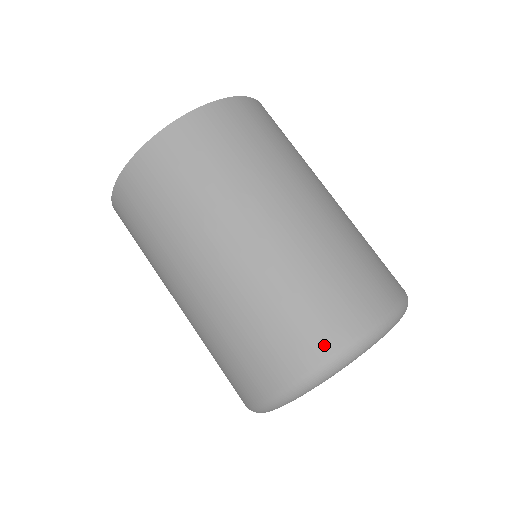
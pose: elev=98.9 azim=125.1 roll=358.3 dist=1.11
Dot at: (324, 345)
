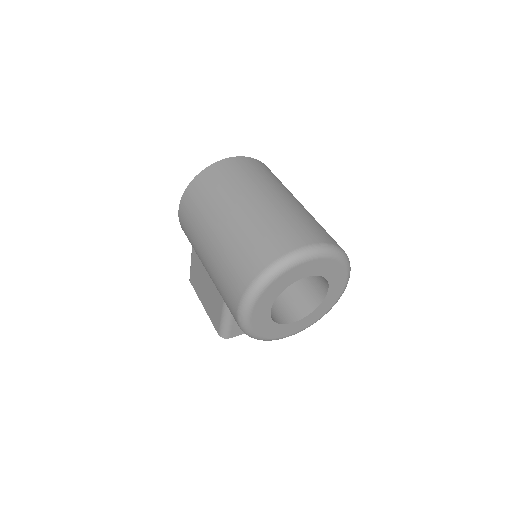
Dot at: (301, 241)
